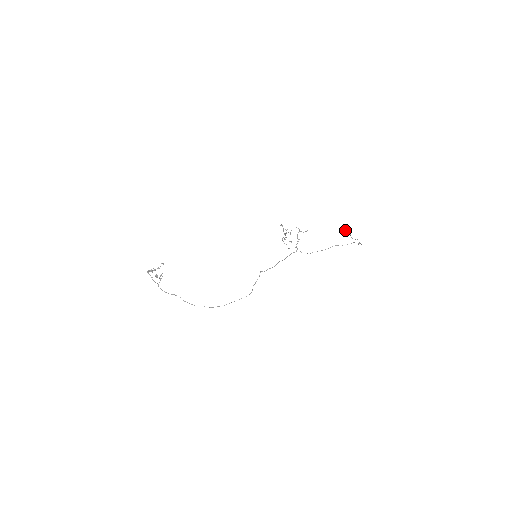
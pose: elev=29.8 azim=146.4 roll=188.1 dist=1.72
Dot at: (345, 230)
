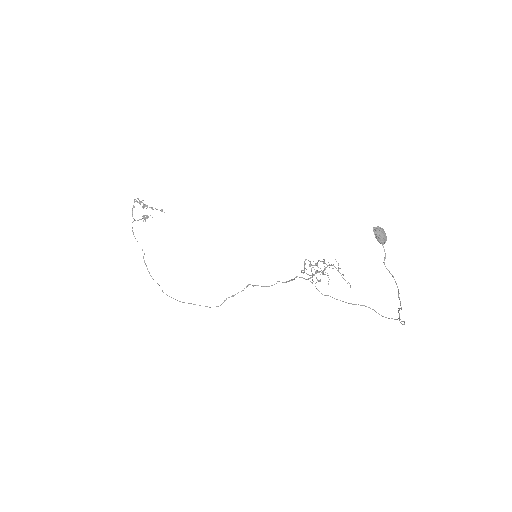
Dot at: (379, 234)
